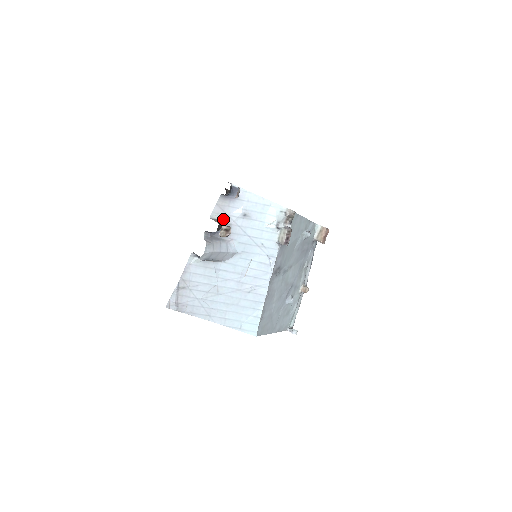
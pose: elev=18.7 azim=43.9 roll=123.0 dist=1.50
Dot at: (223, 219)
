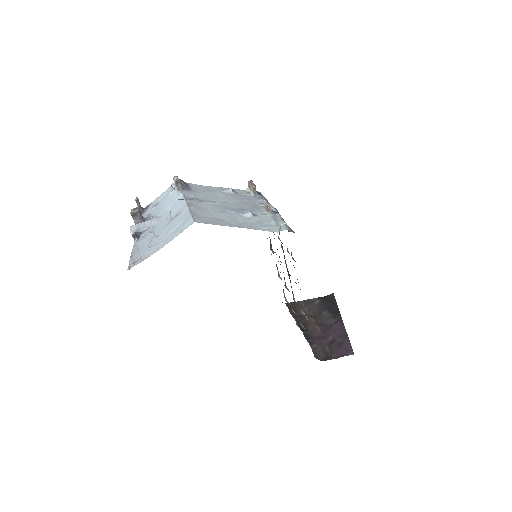
Dot at: occluded
